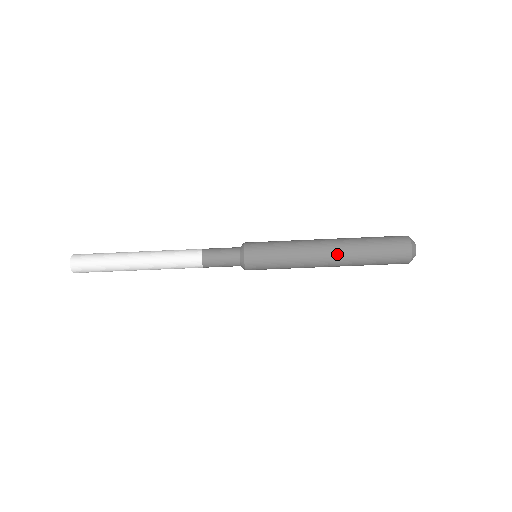
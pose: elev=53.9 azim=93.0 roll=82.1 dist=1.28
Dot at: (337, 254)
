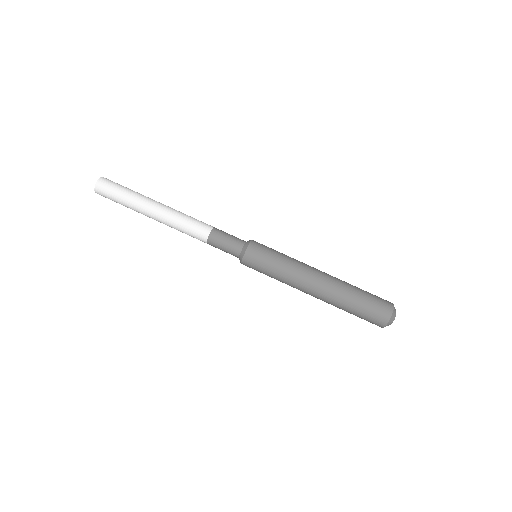
Dot at: (325, 290)
